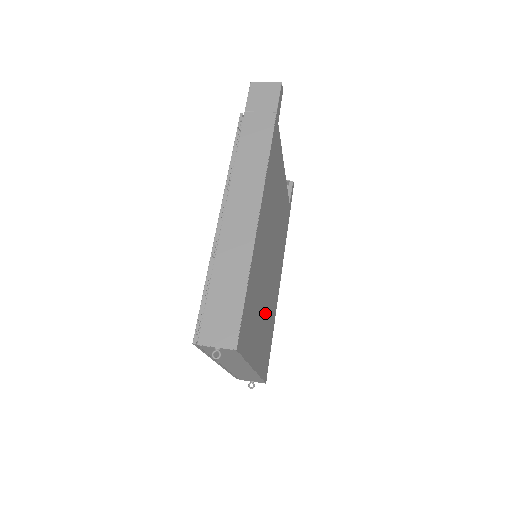
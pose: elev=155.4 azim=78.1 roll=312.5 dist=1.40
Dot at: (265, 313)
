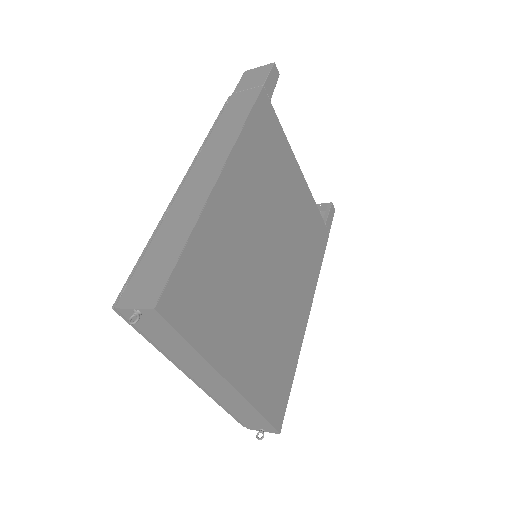
Dot at: (262, 321)
